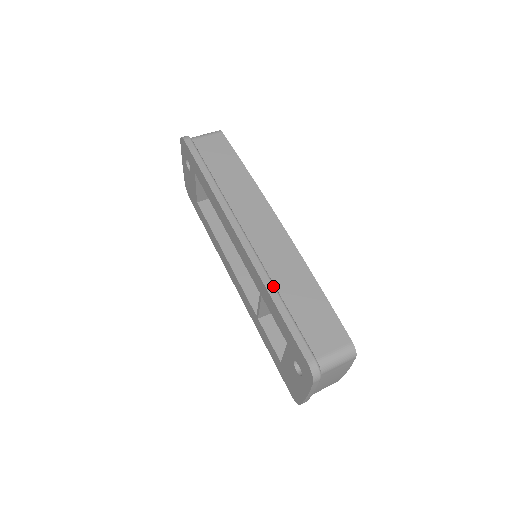
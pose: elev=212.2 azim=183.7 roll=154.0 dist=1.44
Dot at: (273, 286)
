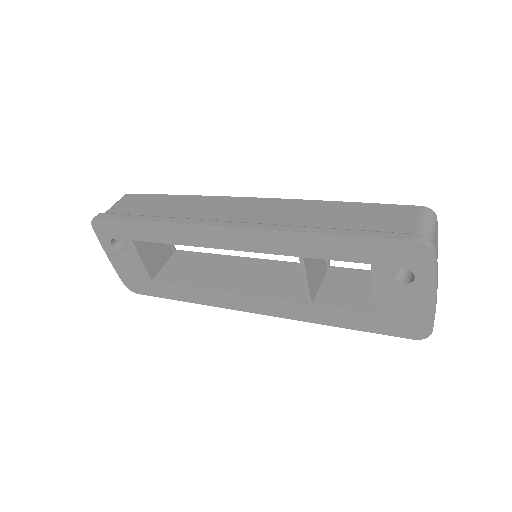
Dot at: (308, 227)
